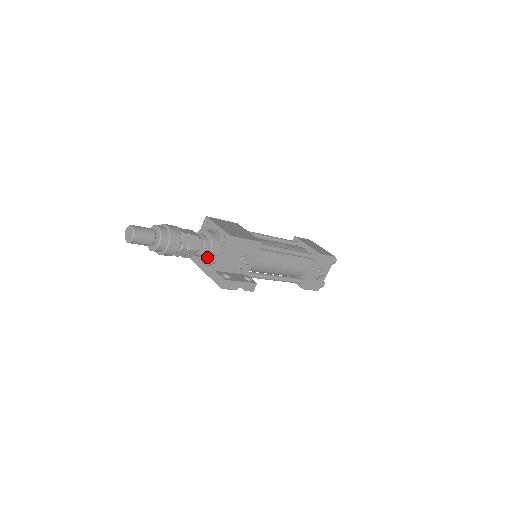
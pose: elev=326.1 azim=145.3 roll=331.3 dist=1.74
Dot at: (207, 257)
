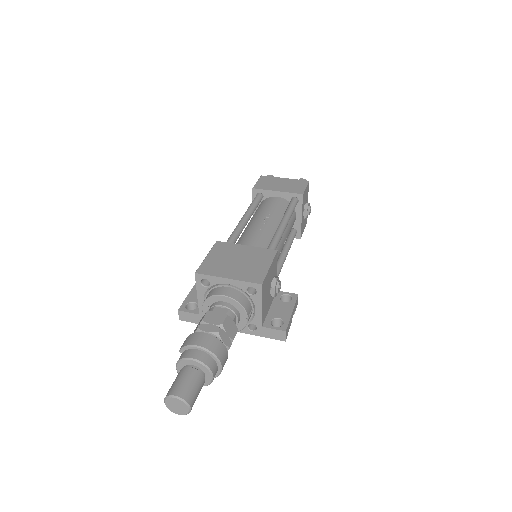
Dot at: (246, 324)
